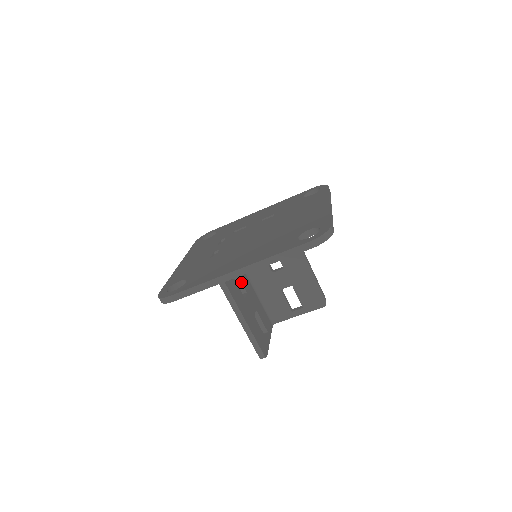
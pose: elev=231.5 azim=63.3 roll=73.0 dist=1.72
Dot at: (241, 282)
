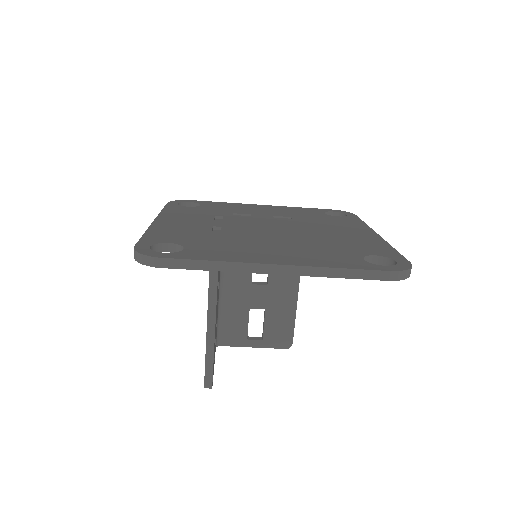
Dot at: occluded
